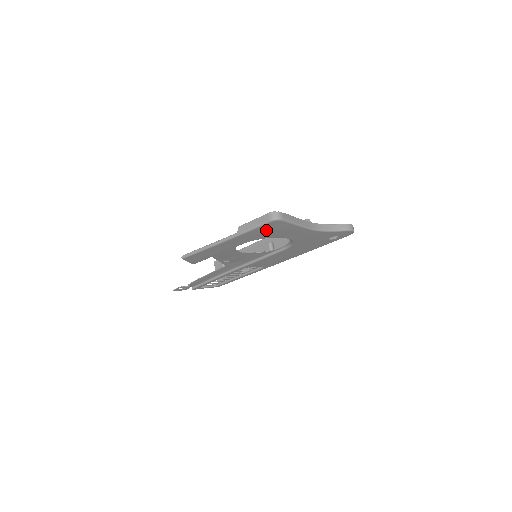
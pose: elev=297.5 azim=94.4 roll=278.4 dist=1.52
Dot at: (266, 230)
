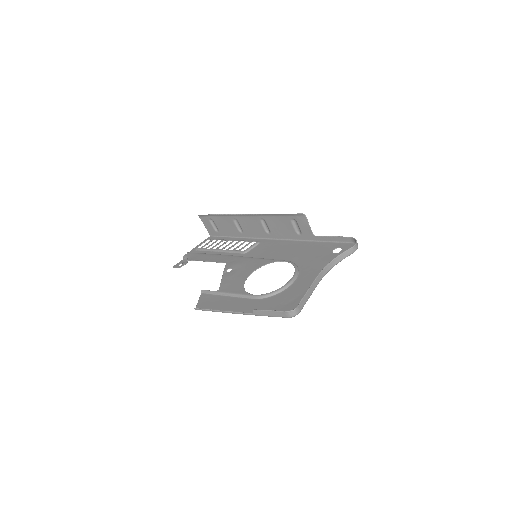
Dot at: (281, 308)
